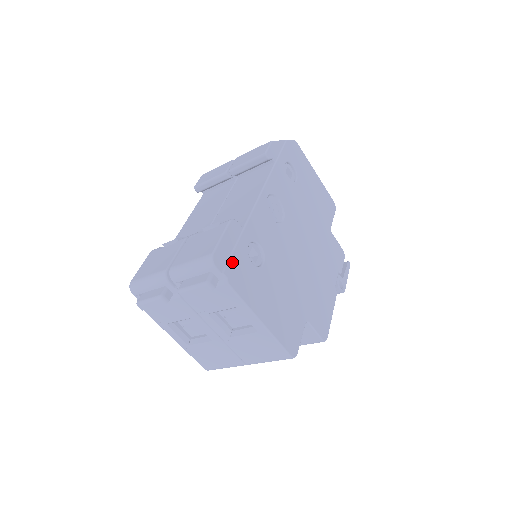
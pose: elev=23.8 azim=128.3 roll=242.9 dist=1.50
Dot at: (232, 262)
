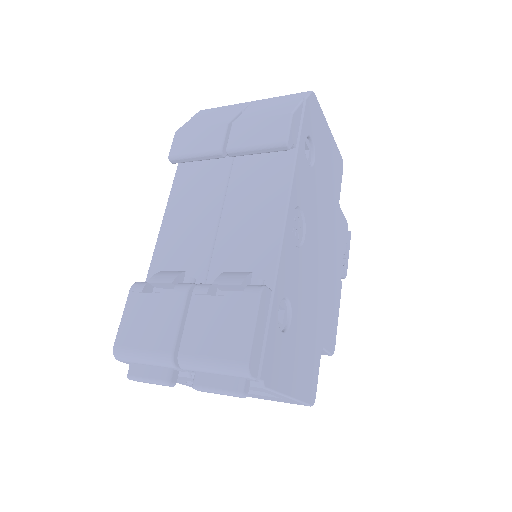
Dot at: (266, 354)
